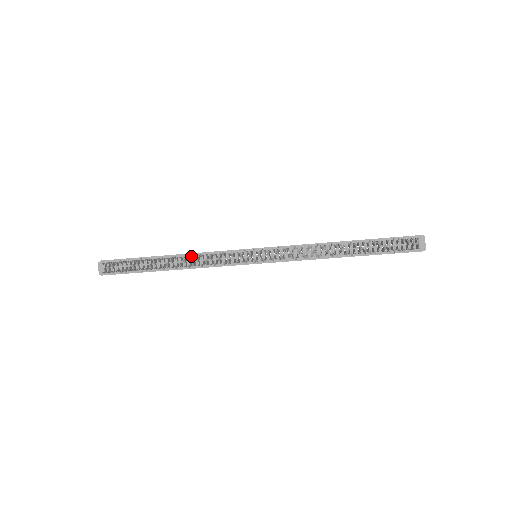
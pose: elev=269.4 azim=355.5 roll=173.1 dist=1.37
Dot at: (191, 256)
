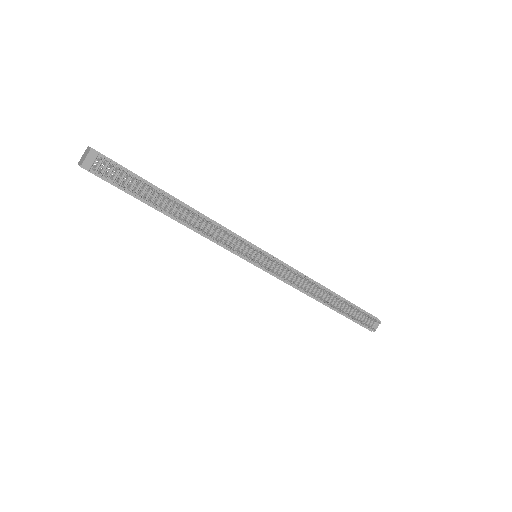
Dot at: (204, 219)
